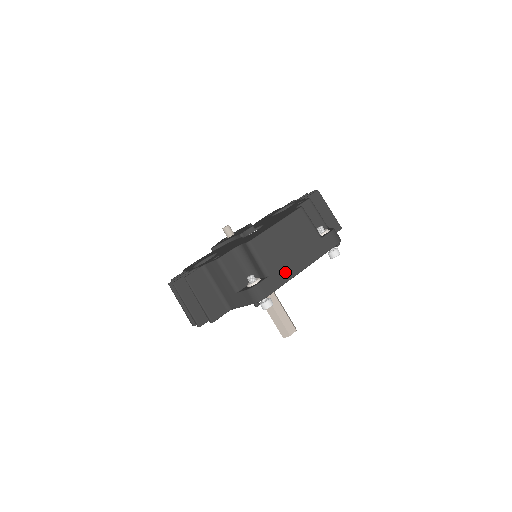
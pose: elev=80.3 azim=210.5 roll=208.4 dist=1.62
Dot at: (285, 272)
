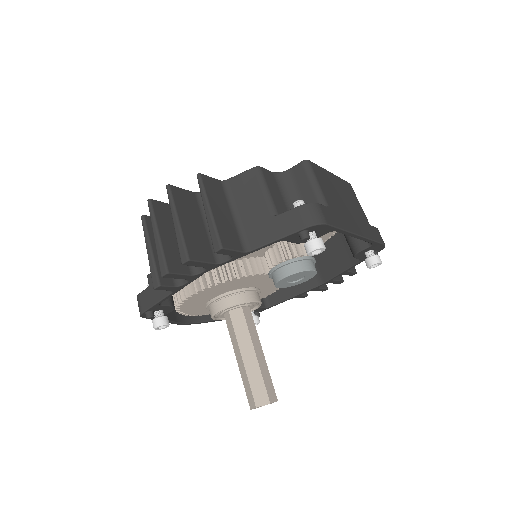
Dot at: (343, 219)
